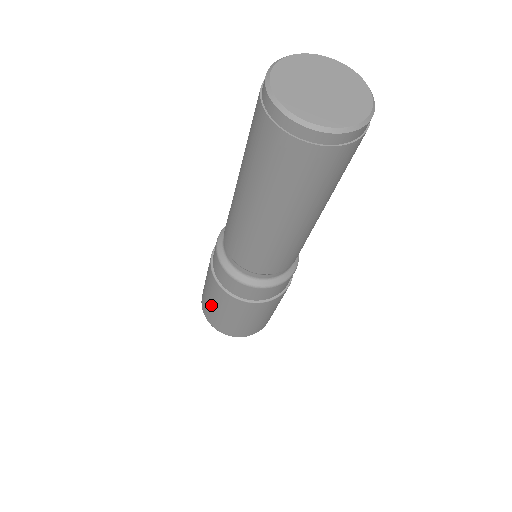
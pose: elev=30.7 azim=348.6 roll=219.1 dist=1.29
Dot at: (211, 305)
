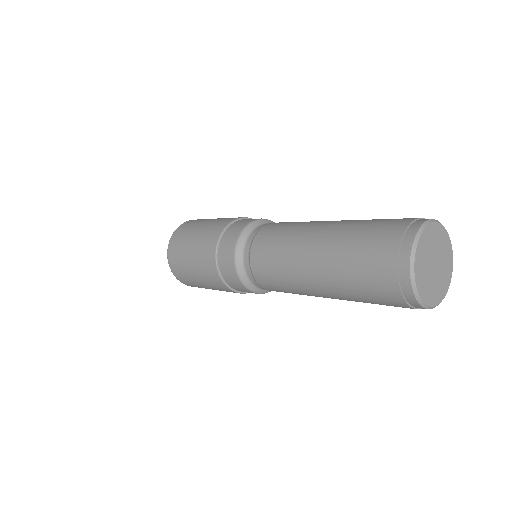
Dot at: (197, 281)
